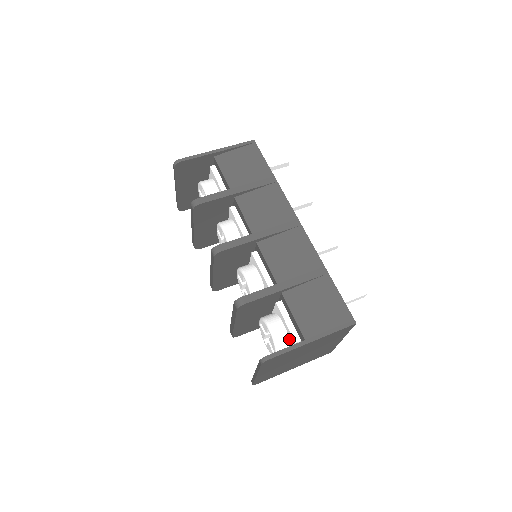
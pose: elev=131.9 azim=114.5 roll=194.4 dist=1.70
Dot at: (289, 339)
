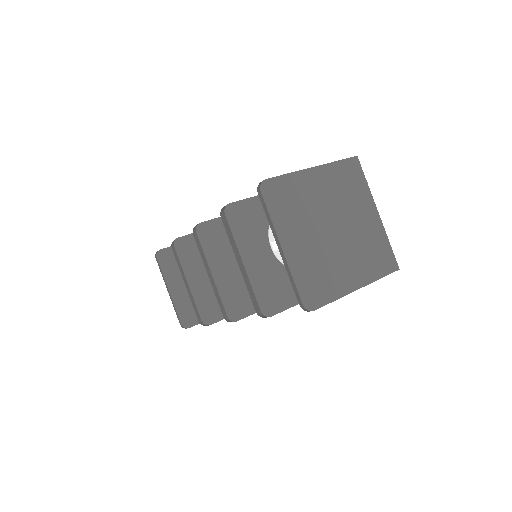
Dot at: occluded
